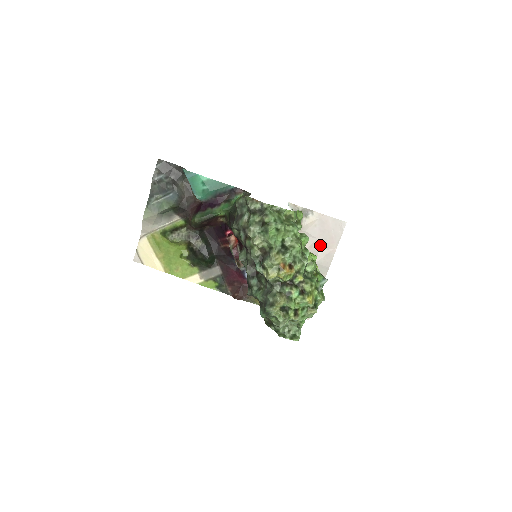
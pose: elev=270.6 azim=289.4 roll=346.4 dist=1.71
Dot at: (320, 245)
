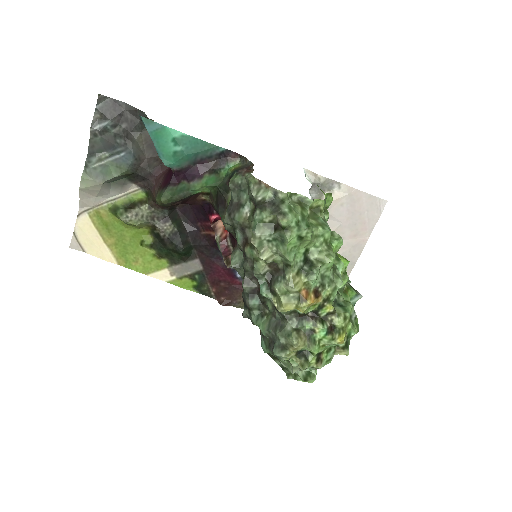
Dot at: (346, 232)
